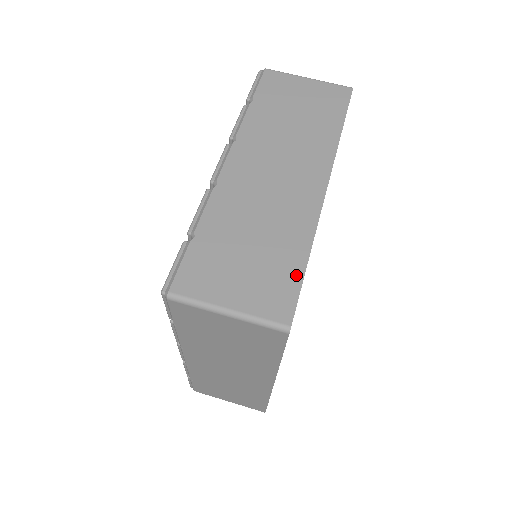
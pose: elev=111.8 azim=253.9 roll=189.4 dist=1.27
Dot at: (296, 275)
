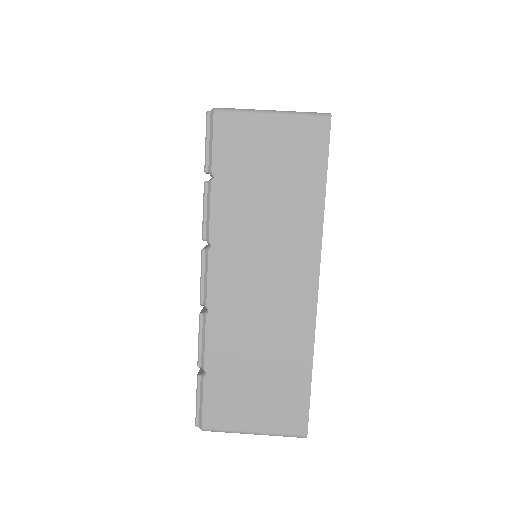
Dot at: (303, 391)
